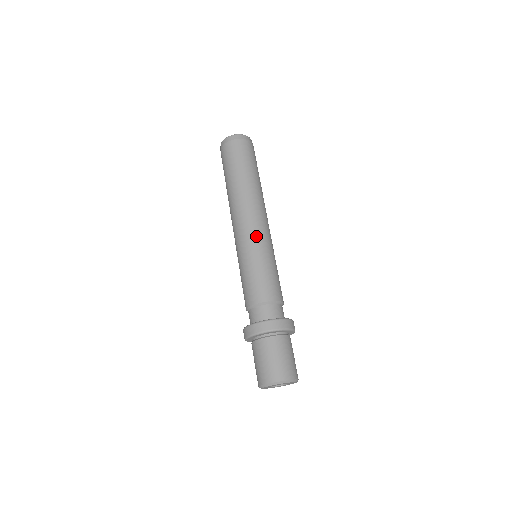
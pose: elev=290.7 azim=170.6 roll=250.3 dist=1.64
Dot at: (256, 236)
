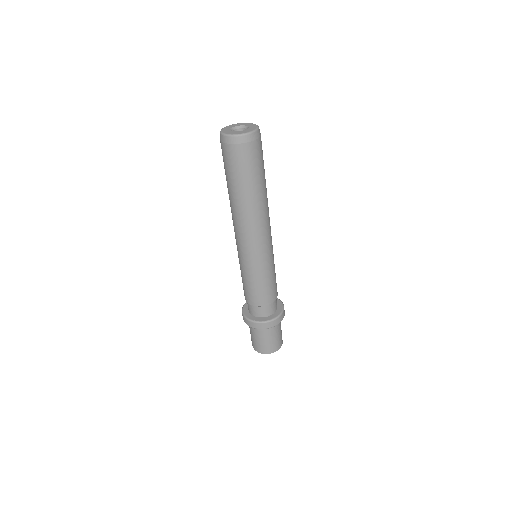
Dot at: (258, 254)
